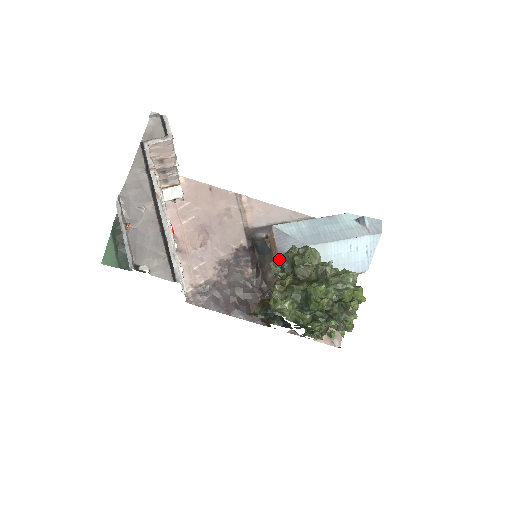
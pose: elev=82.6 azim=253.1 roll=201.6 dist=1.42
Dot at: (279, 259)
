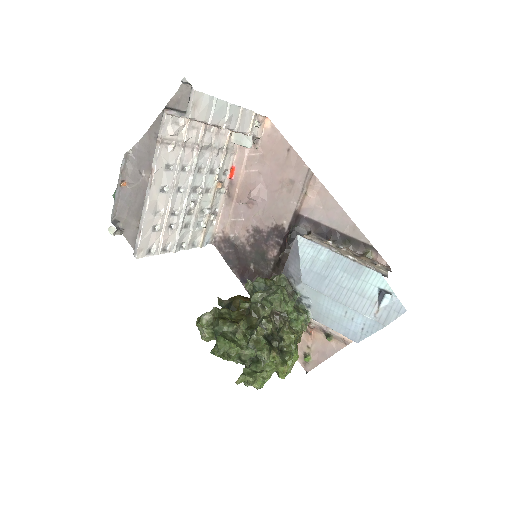
Dot at: (255, 280)
